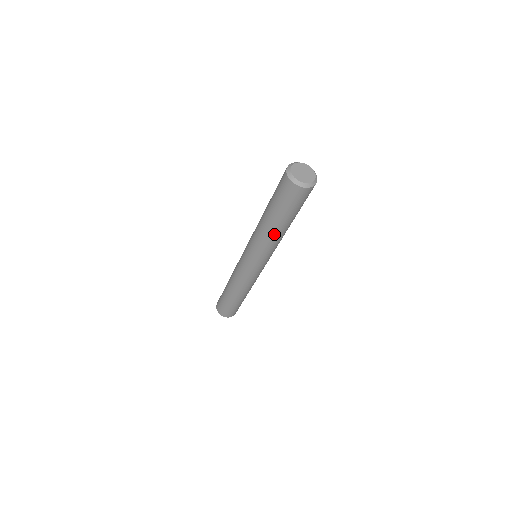
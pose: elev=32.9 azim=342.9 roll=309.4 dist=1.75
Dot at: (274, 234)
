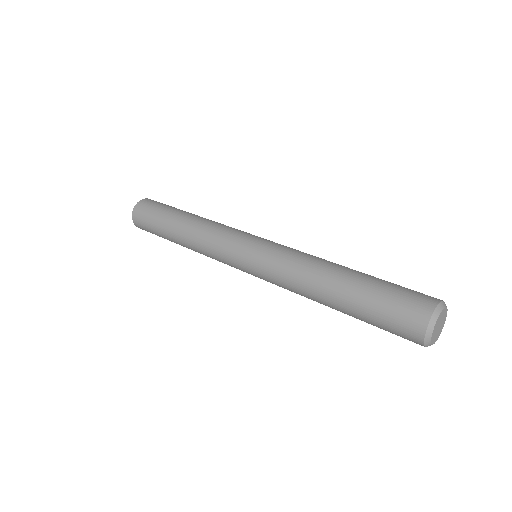
Dot at: occluded
